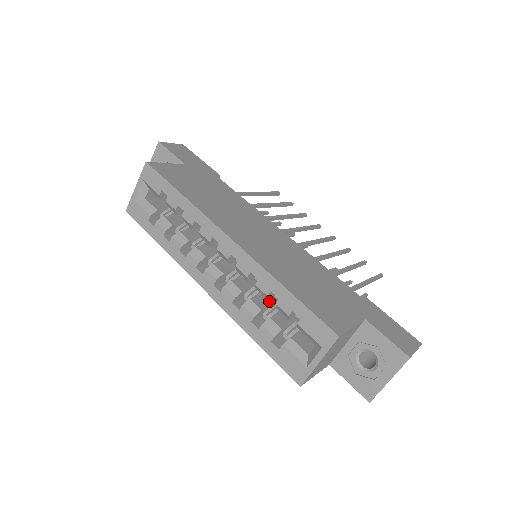
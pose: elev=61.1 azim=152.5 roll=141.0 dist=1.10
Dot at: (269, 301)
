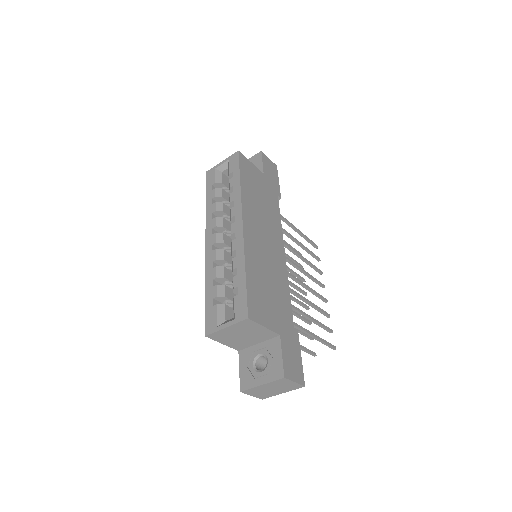
Dot at: occluded
